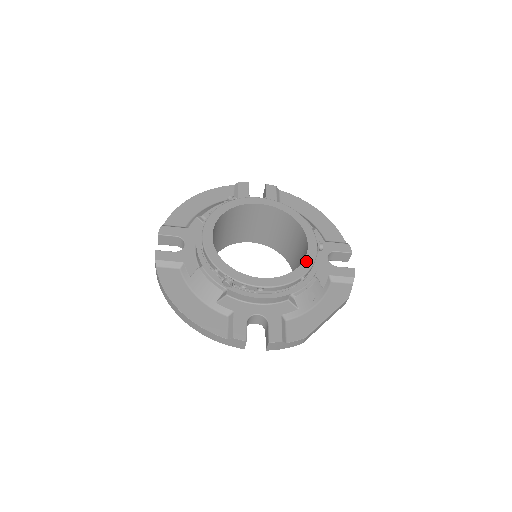
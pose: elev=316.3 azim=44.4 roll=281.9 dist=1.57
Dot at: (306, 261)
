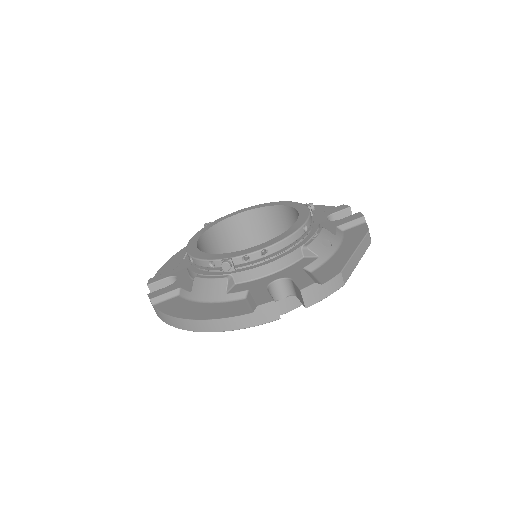
Dot at: (301, 217)
